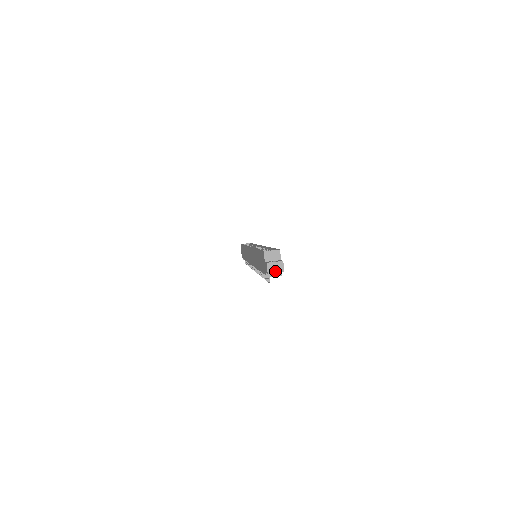
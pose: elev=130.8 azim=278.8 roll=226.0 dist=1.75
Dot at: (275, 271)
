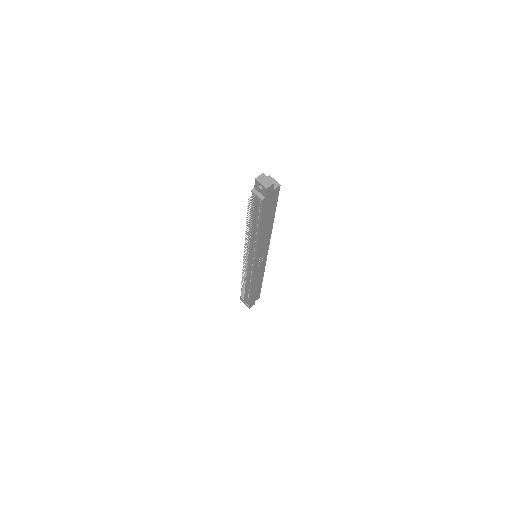
Dot at: (262, 182)
